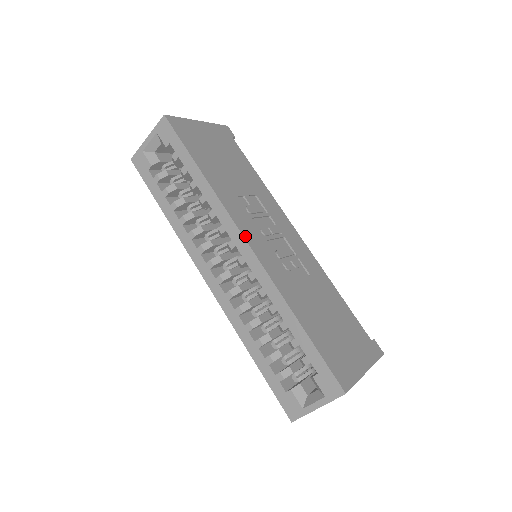
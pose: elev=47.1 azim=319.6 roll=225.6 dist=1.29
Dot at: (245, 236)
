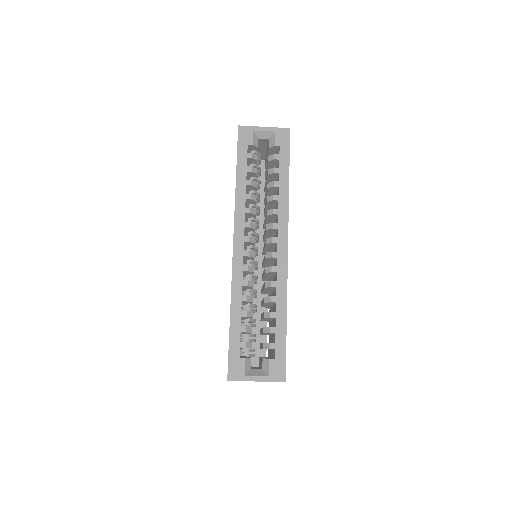
Dot at: occluded
